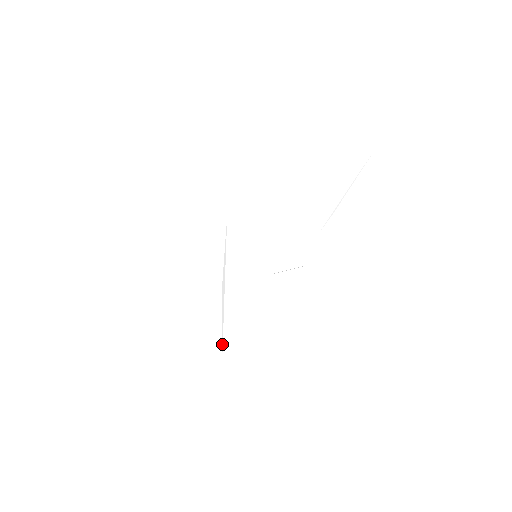
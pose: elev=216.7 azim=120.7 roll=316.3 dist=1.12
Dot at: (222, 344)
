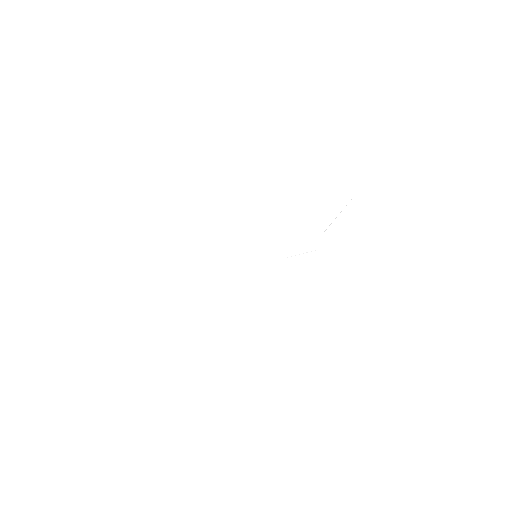
Dot at: occluded
